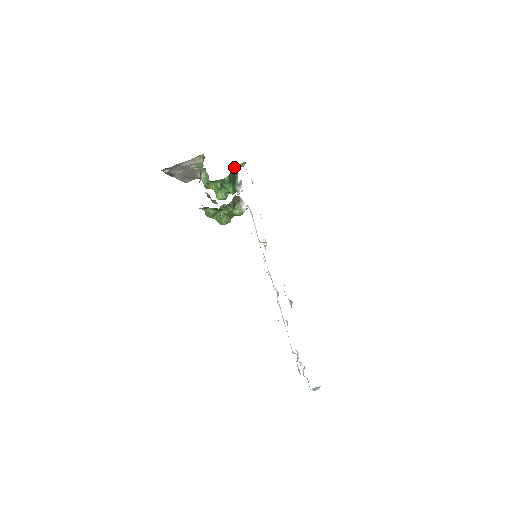
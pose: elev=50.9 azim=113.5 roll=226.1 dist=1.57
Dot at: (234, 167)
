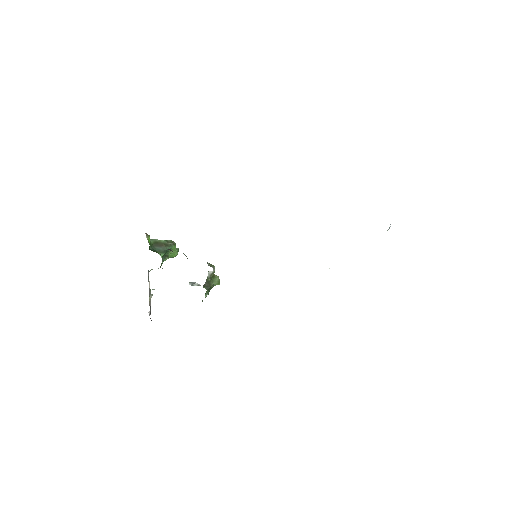
Dot at: (149, 246)
